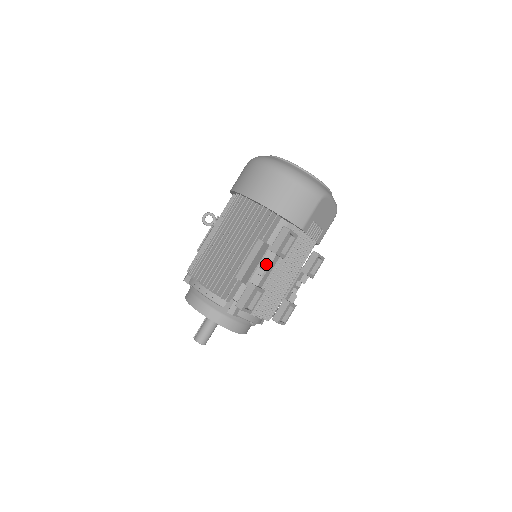
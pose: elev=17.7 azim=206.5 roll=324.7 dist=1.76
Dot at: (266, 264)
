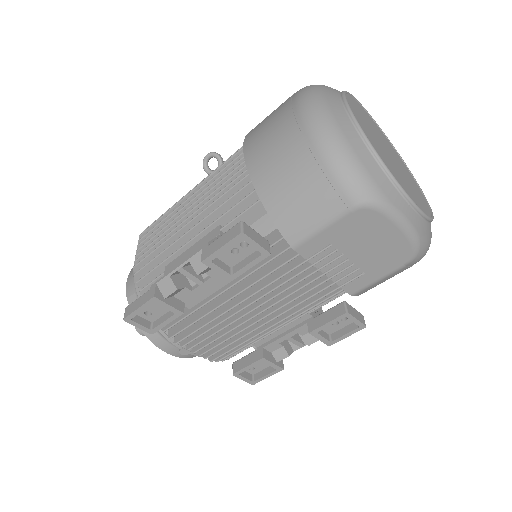
Dot at: occluded
